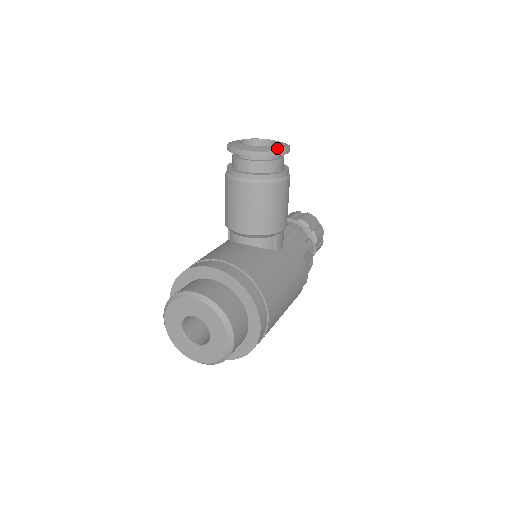
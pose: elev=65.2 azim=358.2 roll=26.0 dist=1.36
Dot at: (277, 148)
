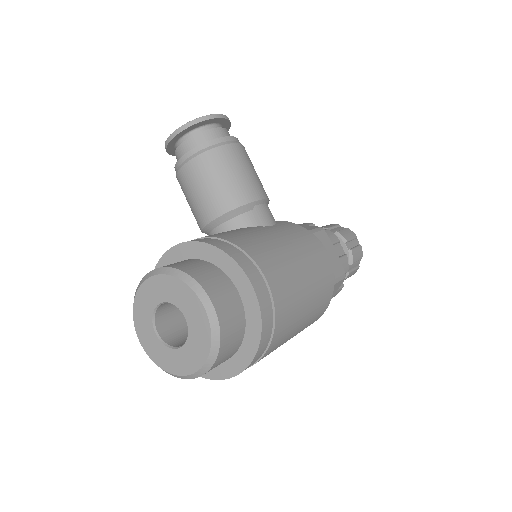
Dot at: (207, 116)
